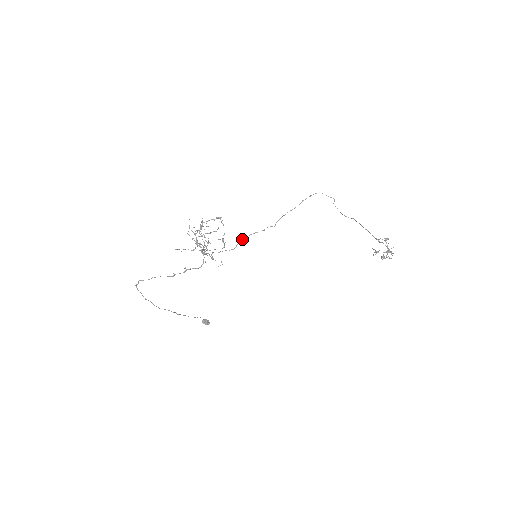
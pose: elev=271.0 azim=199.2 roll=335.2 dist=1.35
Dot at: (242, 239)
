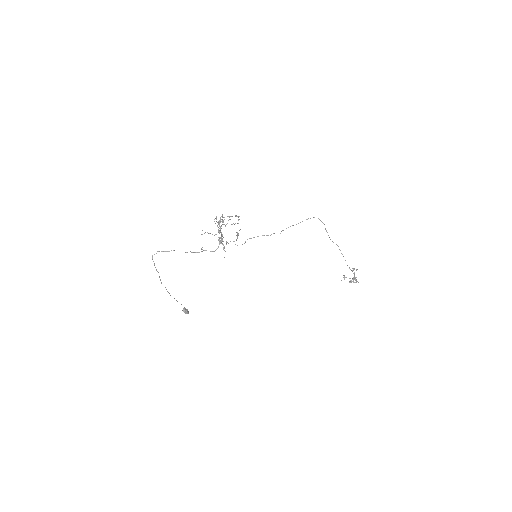
Dot at: (251, 238)
